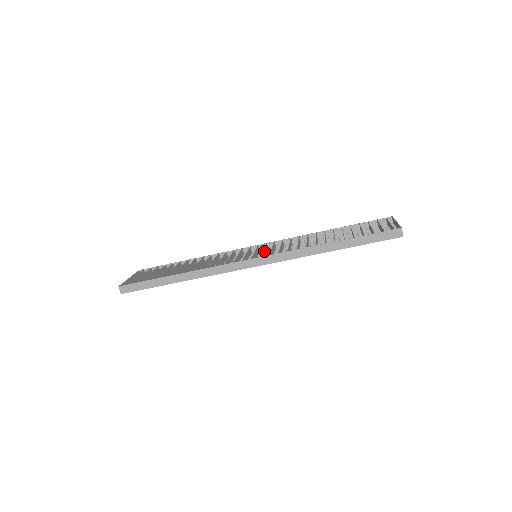
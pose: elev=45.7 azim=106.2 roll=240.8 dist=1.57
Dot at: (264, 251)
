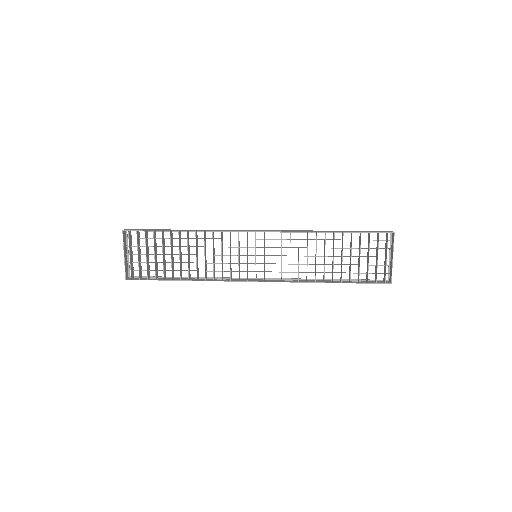
Dot at: (264, 254)
